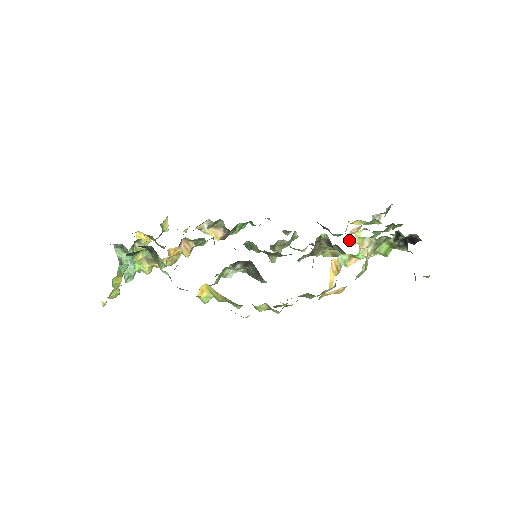
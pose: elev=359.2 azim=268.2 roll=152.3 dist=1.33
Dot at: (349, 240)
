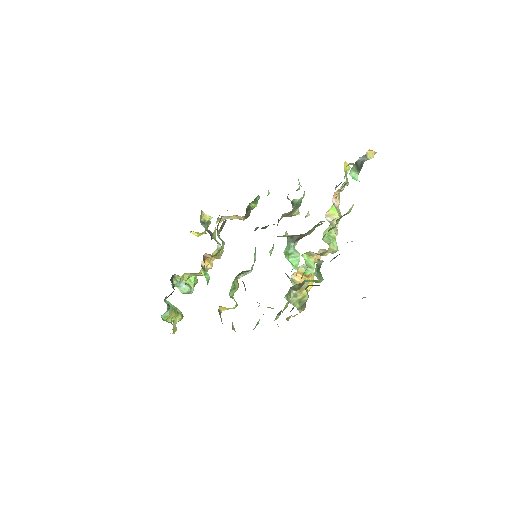
Dot at: (338, 202)
